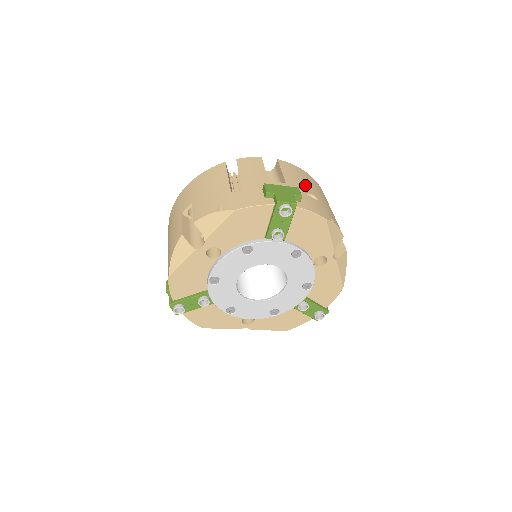
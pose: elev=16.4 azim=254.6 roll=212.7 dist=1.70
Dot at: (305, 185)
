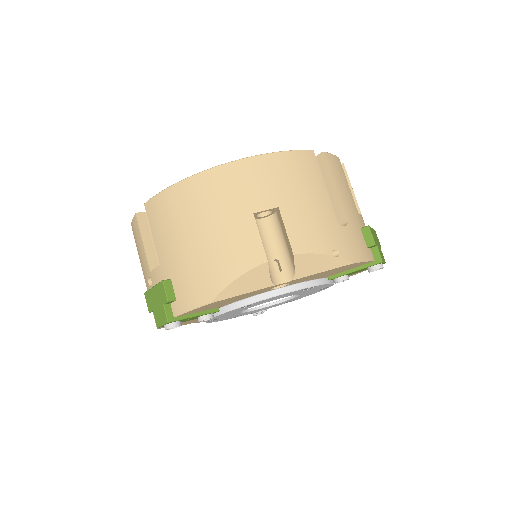
Dot at: occluded
